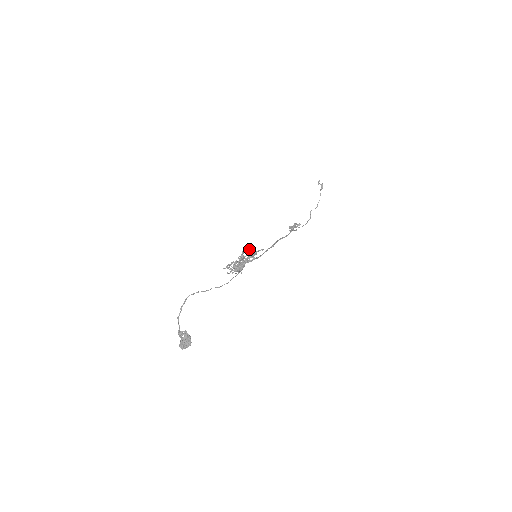
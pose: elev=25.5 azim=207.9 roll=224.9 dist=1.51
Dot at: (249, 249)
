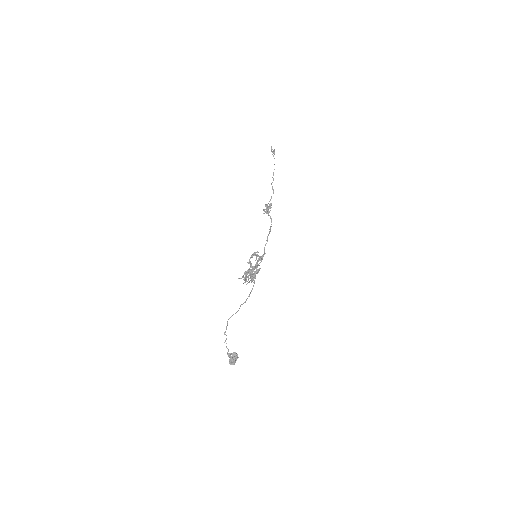
Dot at: (255, 255)
